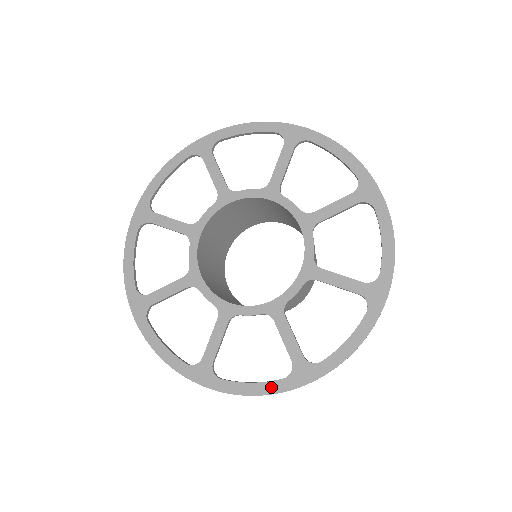
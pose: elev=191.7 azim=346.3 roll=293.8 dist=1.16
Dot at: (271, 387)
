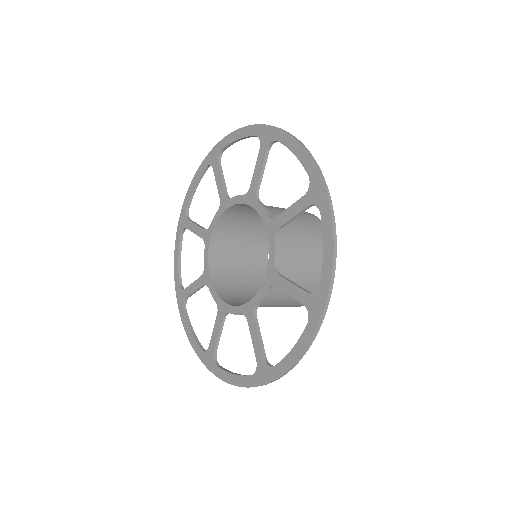
Dot at: (304, 339)
